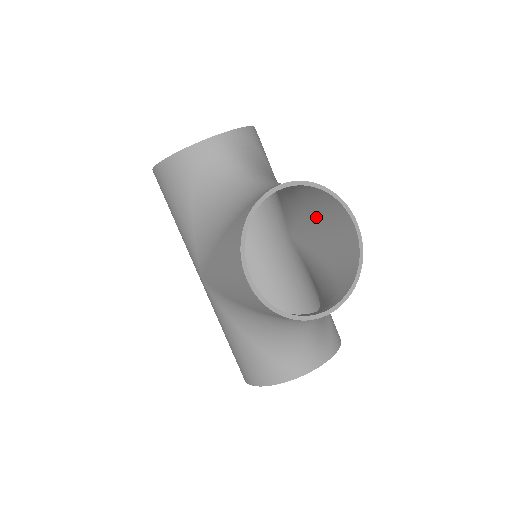
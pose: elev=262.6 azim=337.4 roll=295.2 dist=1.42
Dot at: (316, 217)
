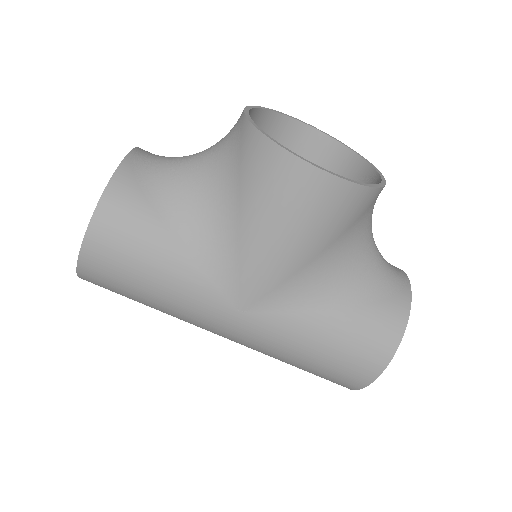
Dot at: occluded
